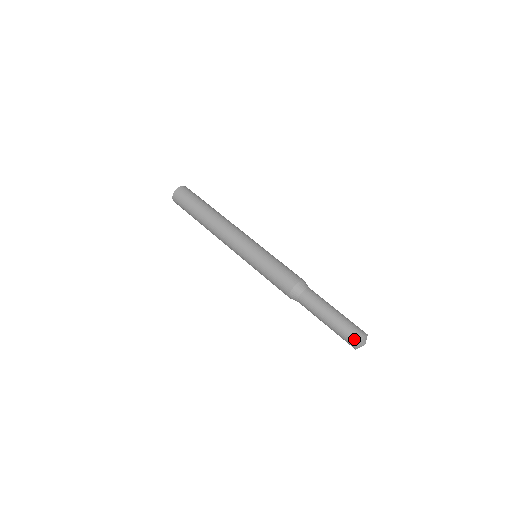
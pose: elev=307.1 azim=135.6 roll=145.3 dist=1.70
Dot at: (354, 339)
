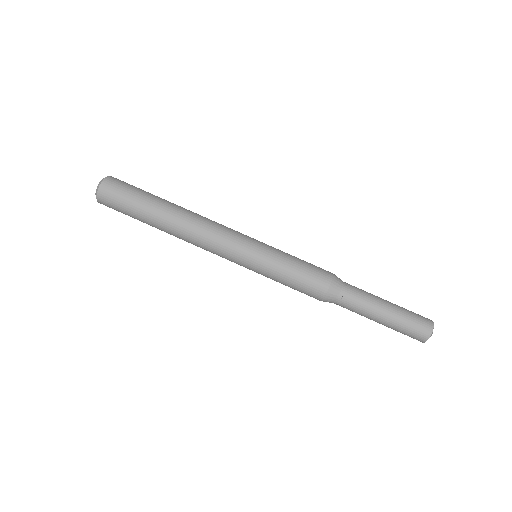
Dot at: (425, 329)
